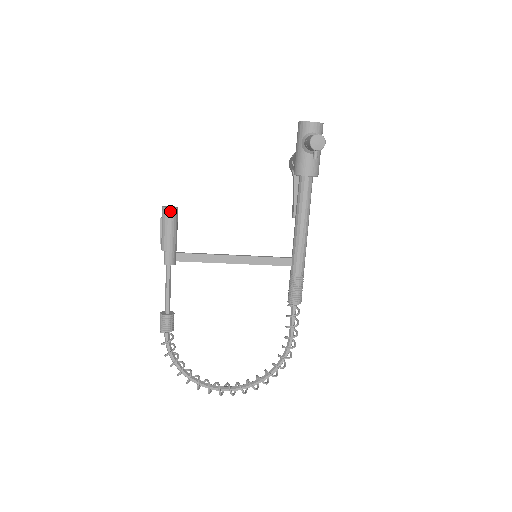
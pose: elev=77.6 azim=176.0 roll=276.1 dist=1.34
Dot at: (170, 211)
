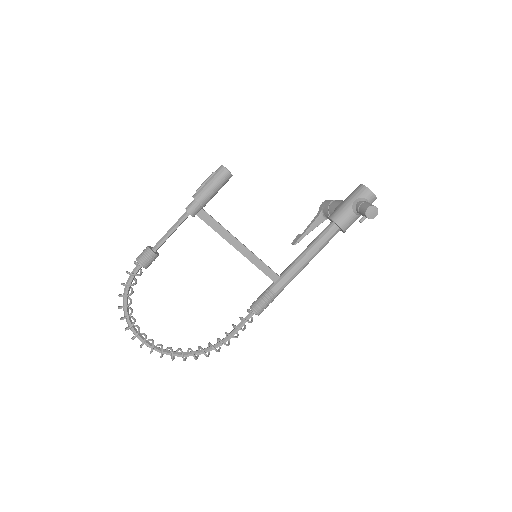
Dot at: (227, 174)
